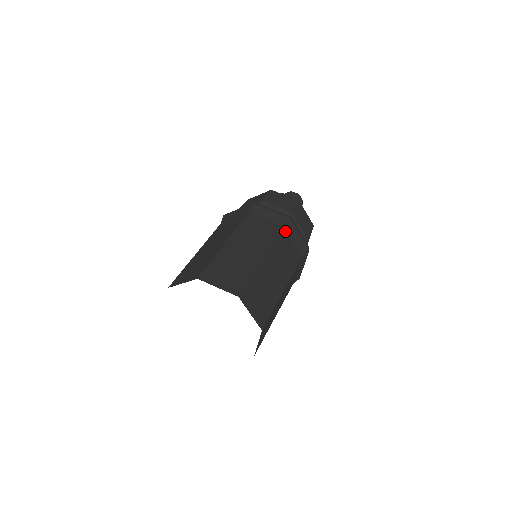
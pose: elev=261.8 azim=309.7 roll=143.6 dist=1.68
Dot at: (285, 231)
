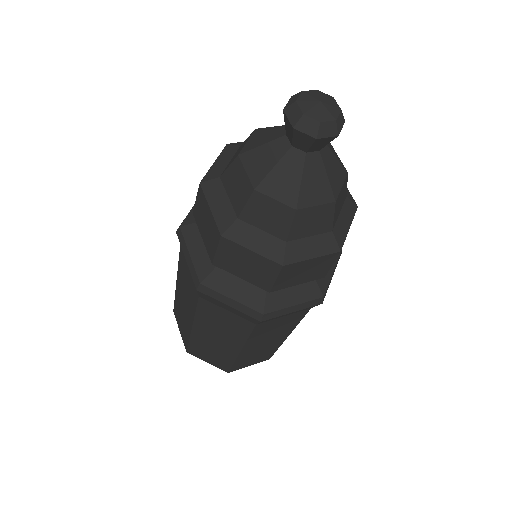
Dot at: (262, 323)
